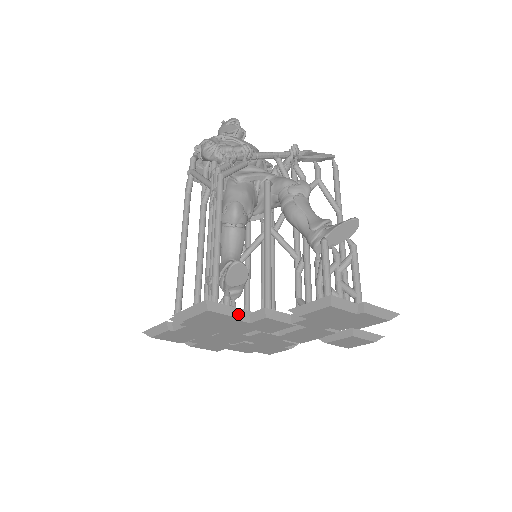
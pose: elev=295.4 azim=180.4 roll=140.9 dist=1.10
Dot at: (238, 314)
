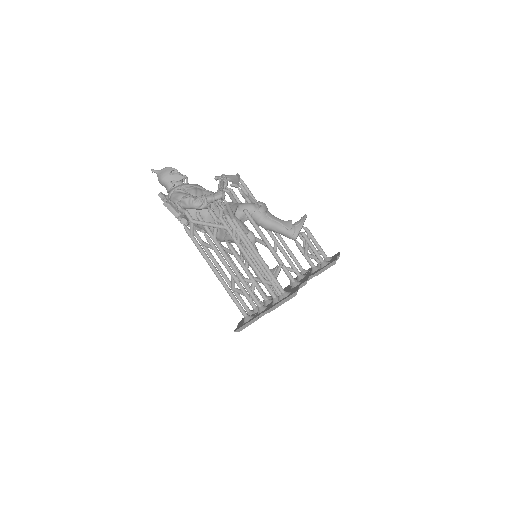
Dot at: occluded
